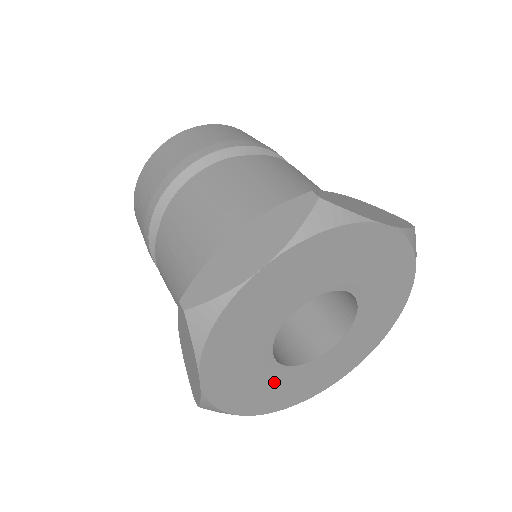
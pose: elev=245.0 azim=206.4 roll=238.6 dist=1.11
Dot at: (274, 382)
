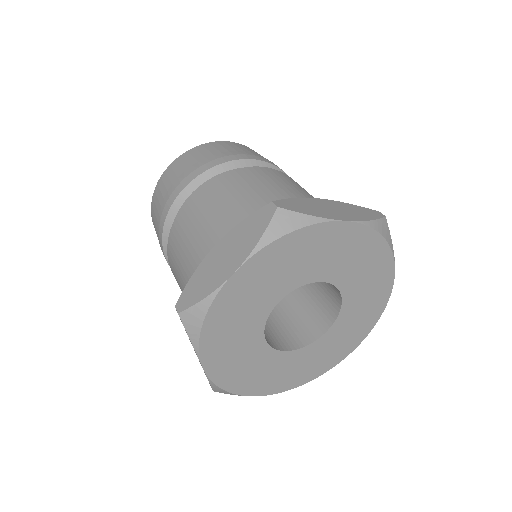
Dot at: (244, 340)
